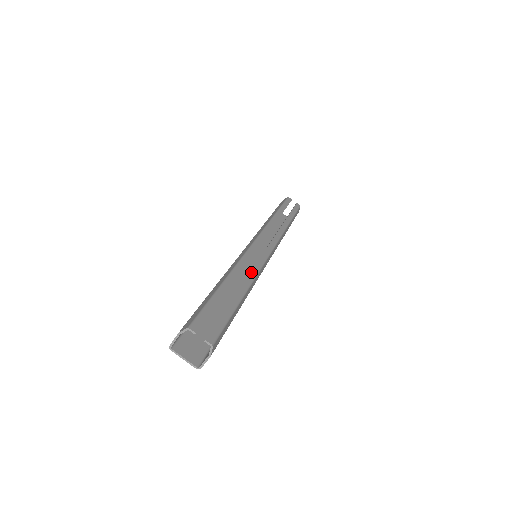
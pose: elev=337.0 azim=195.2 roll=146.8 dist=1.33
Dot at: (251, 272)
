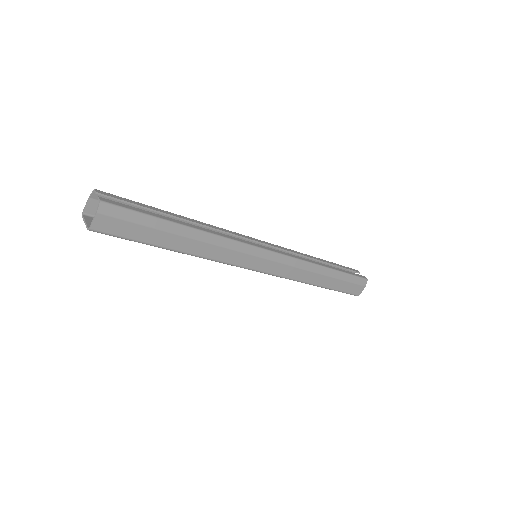
Dot at: (218, 232)
